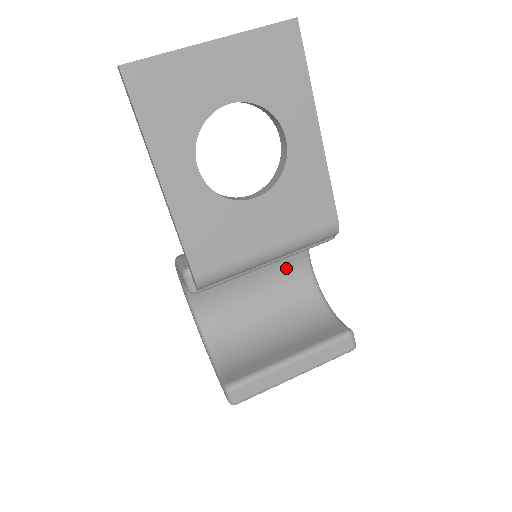
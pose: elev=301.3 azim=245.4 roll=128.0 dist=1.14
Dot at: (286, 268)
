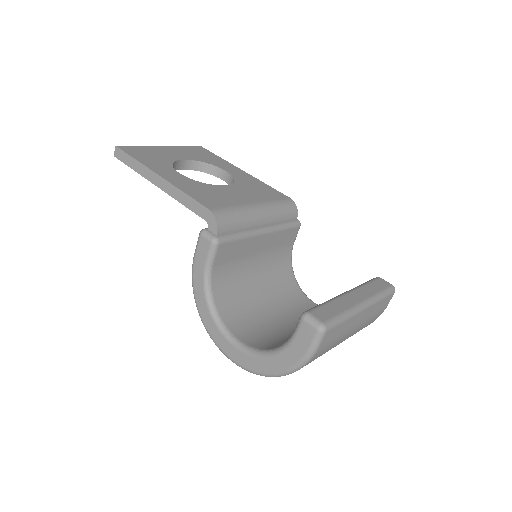
Dot at: (296, 305)
